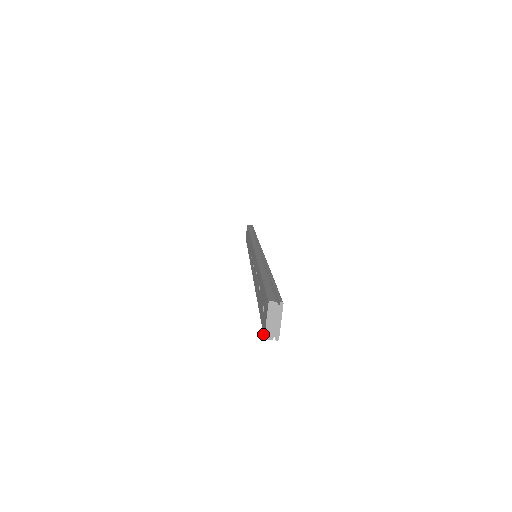
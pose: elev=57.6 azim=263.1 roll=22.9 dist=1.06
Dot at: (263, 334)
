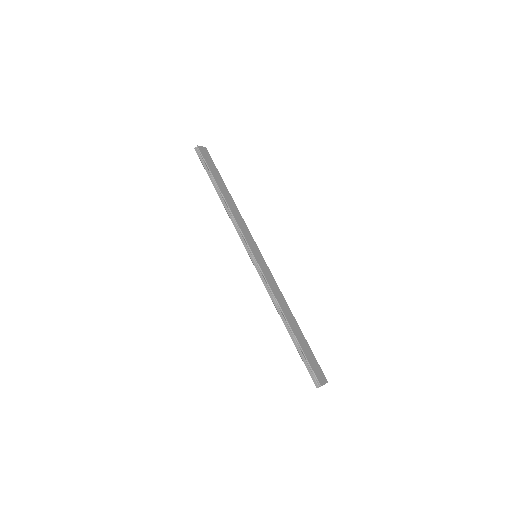
Dot at: occluded
